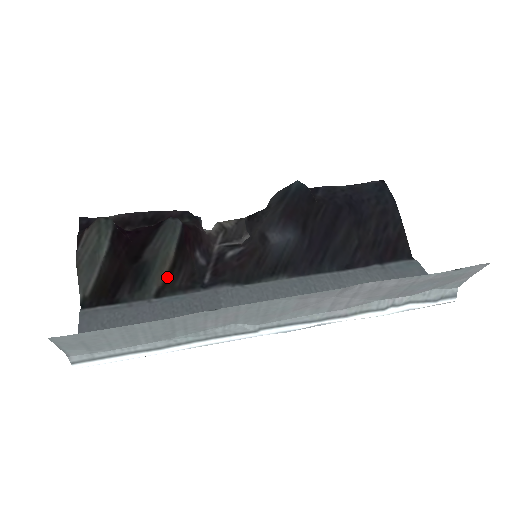
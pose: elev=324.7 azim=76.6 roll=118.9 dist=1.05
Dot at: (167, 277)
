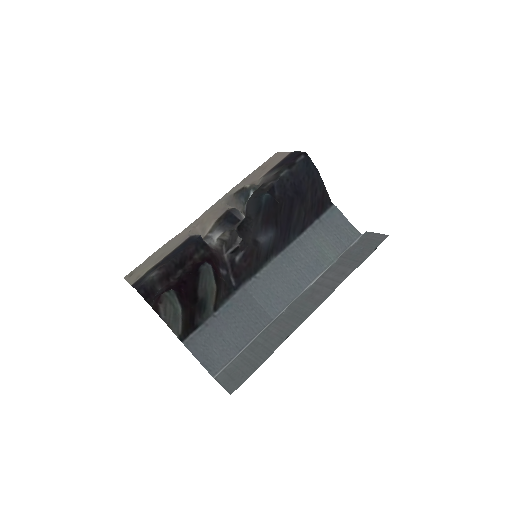
Dot at: (216, 298)
